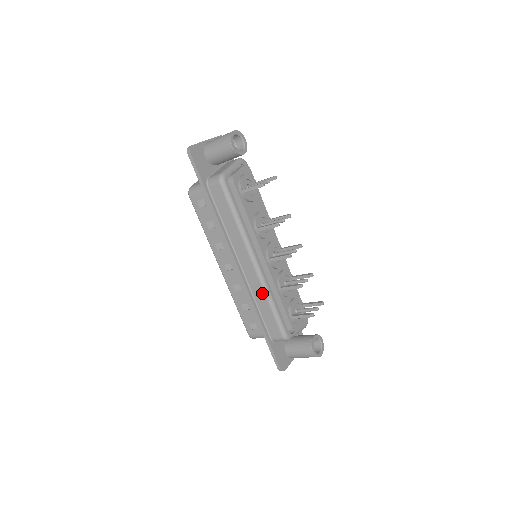
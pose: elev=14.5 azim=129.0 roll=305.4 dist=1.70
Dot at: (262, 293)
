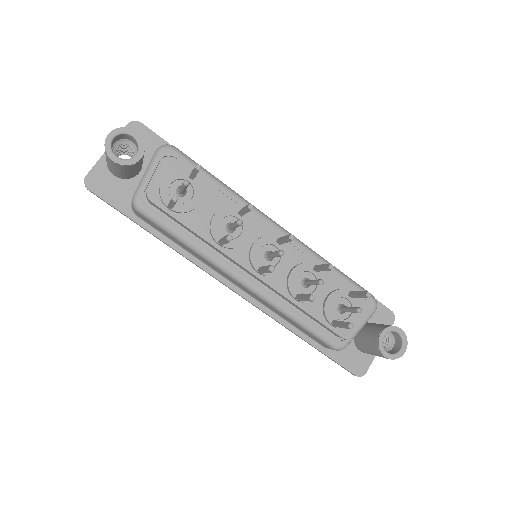
Dot at: (276, 310)
